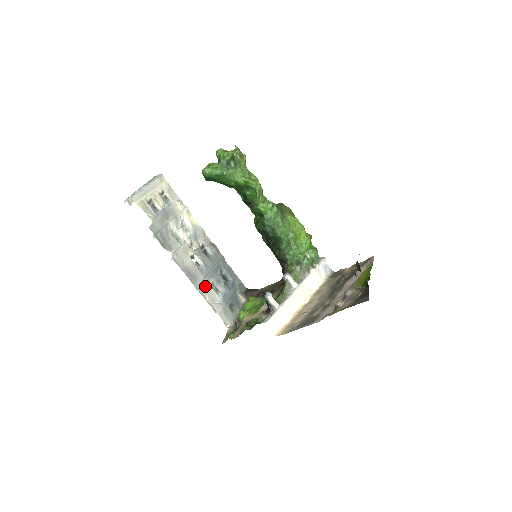
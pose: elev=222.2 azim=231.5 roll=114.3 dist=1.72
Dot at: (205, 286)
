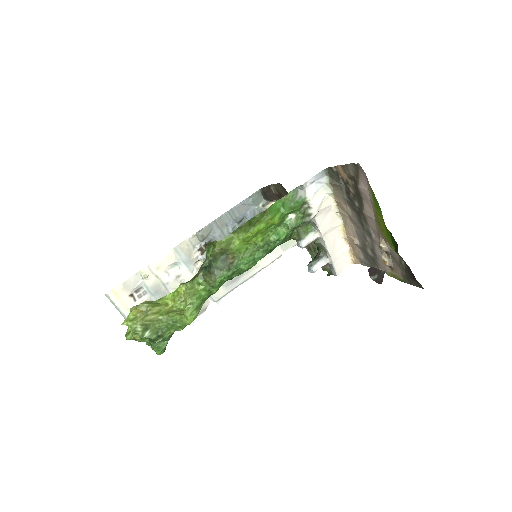
Dot at: occluded
